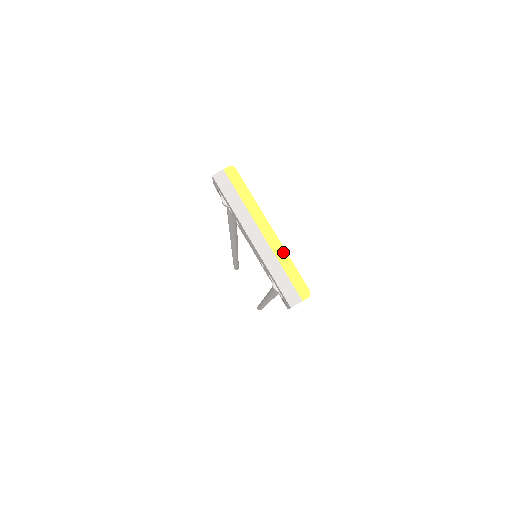
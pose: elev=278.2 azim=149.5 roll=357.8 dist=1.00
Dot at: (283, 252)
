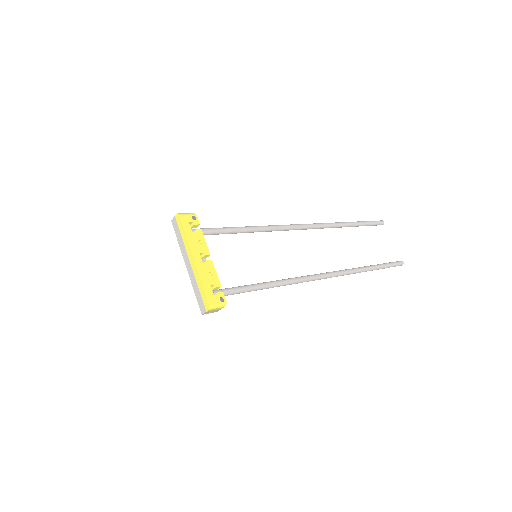
Dot at: (198, 276)
